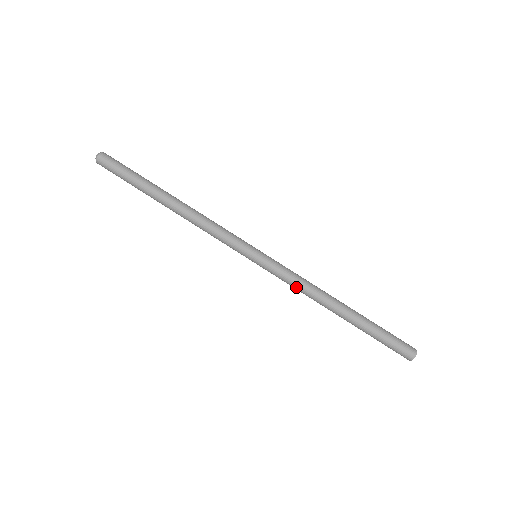
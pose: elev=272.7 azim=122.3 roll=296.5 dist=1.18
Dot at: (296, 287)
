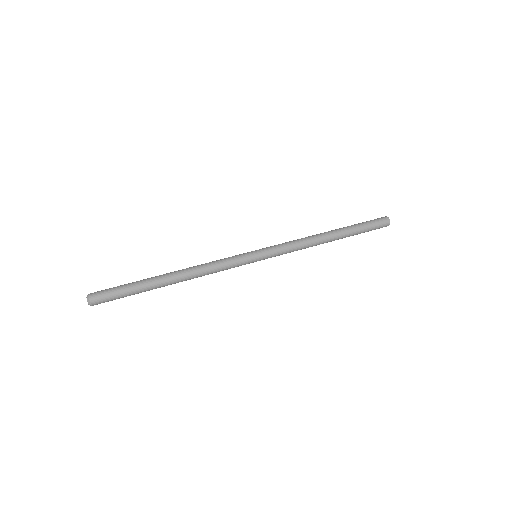
Dot at: (296, 244)
